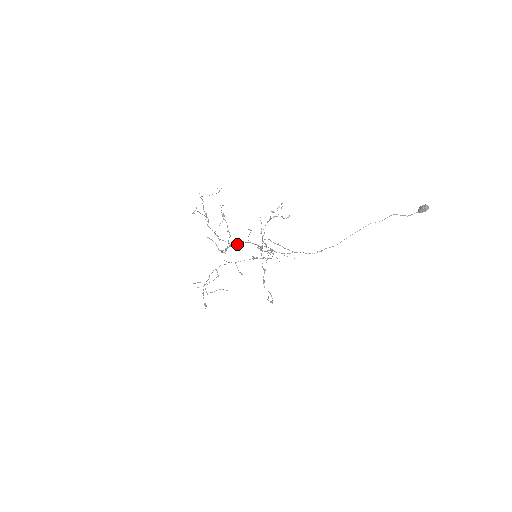
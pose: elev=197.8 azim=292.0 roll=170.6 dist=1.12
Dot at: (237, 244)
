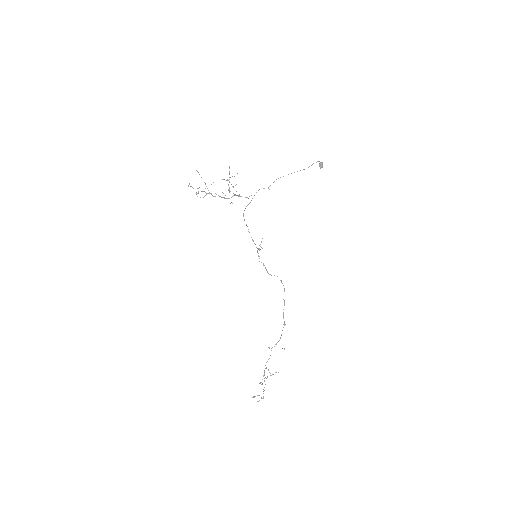
Dot at: occluded
